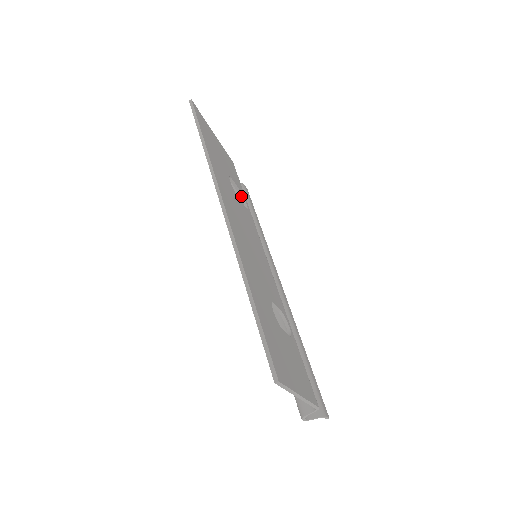
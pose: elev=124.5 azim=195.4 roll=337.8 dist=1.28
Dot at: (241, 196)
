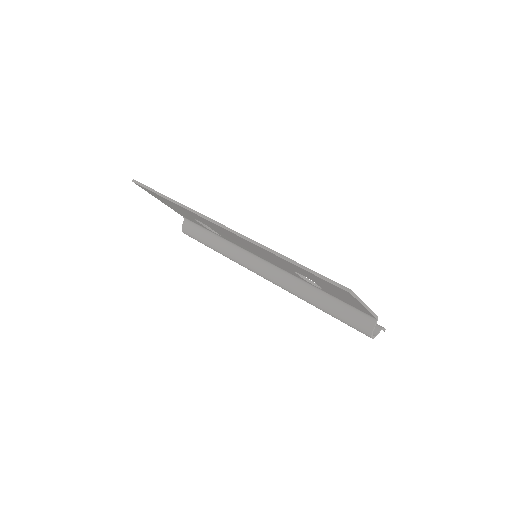
Dot at: (210, 229)
